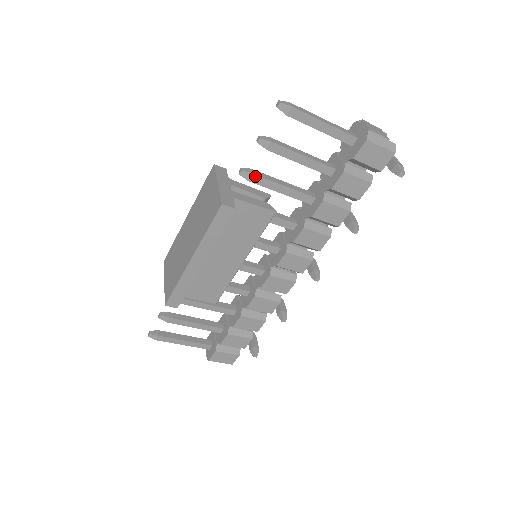
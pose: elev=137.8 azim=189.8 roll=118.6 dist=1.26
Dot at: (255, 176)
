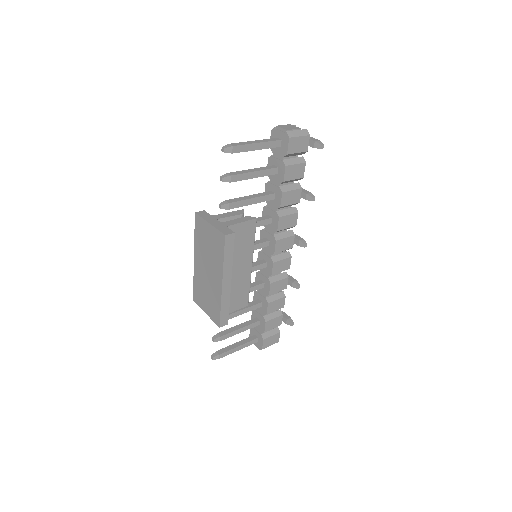
Dot at: (231, 204)
